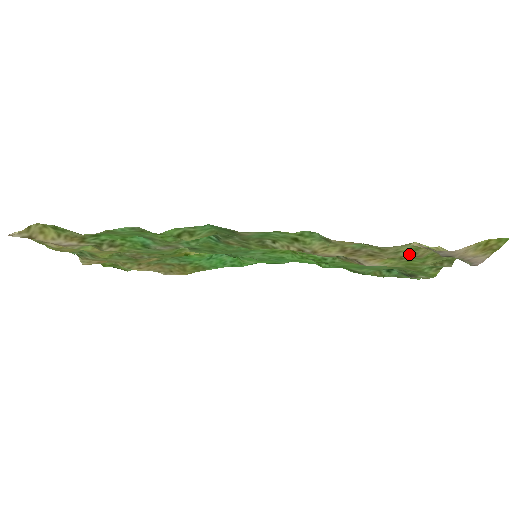
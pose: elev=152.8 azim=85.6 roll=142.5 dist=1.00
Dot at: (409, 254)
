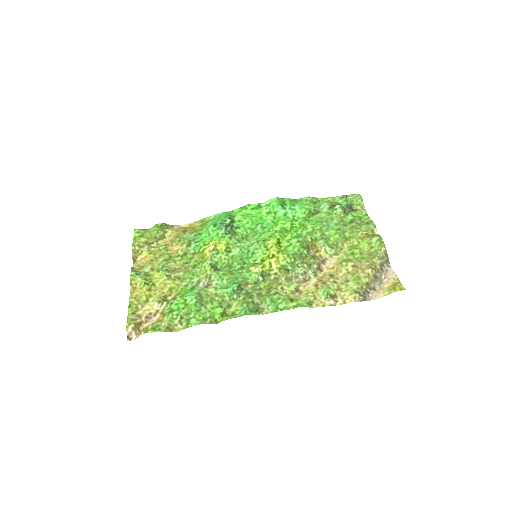
Dot at: (353, 273)
